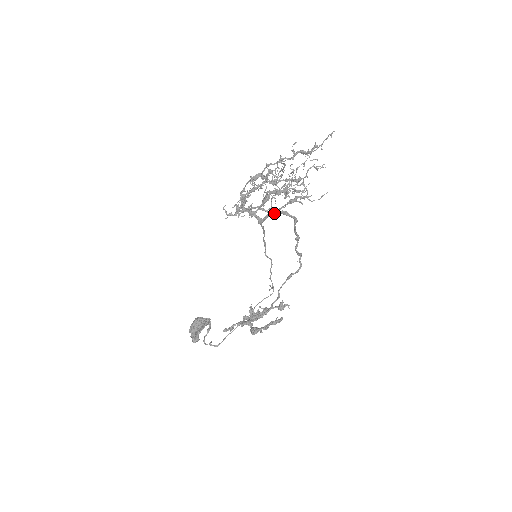
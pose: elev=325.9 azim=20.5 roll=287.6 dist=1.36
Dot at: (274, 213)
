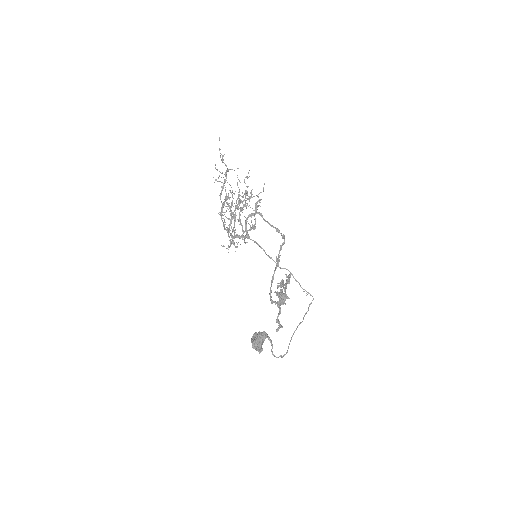
Dot at: (246, 221)
